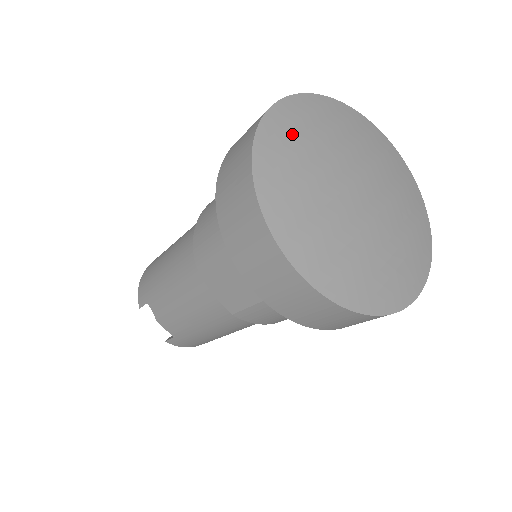
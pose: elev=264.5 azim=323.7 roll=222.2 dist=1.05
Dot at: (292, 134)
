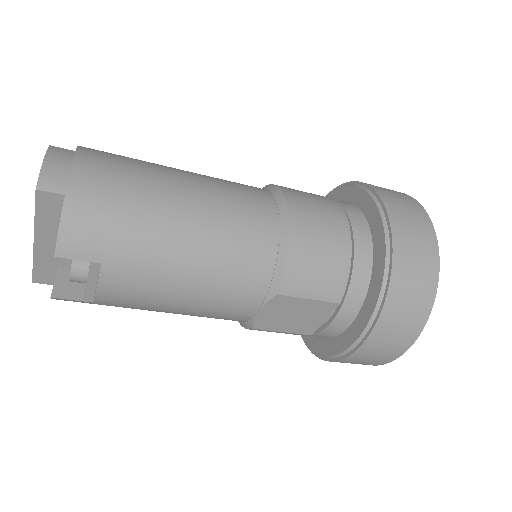
Dot at: occluded
